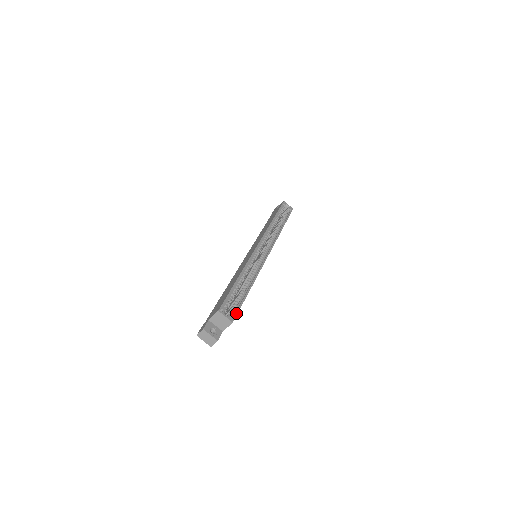
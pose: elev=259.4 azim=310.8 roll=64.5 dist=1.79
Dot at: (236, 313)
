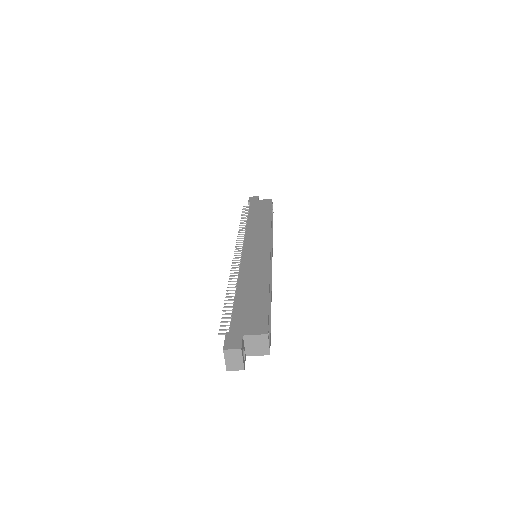
Dot at: (270, 341)
